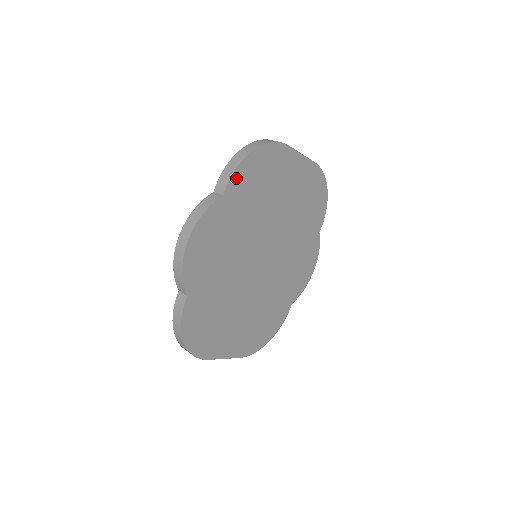
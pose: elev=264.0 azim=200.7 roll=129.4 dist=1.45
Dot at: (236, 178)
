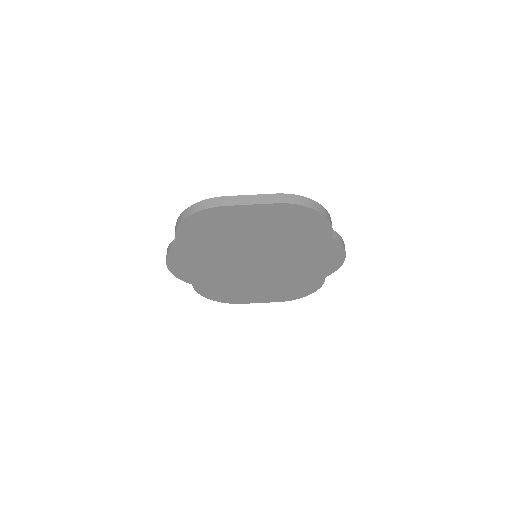
Dot at: (181, 236)
